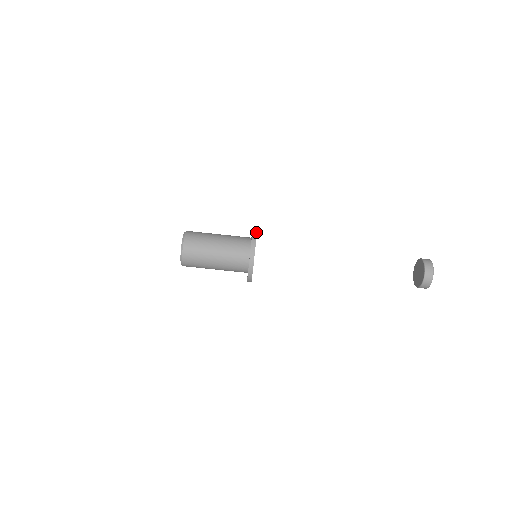
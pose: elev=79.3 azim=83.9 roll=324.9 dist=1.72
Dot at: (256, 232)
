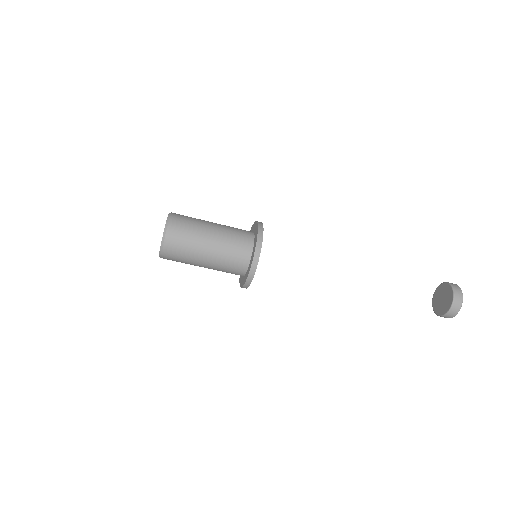
Dot at: (261, 244)
